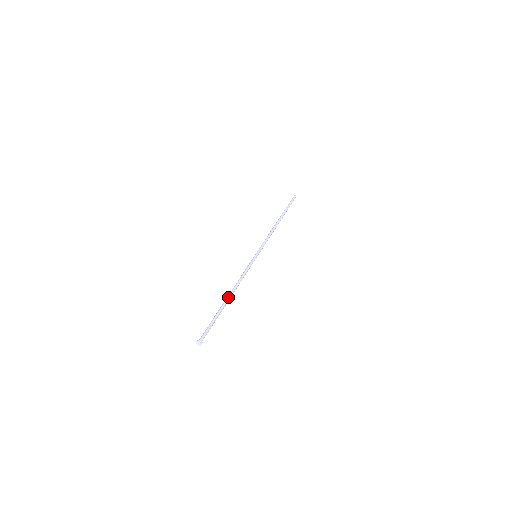
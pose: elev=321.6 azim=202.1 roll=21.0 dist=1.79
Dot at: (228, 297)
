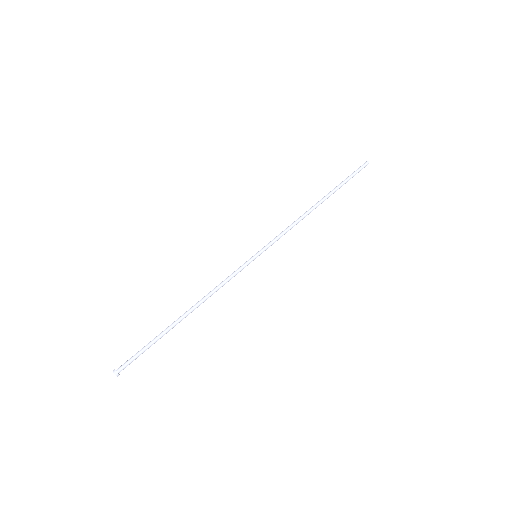
Dot at: (185, 316)
